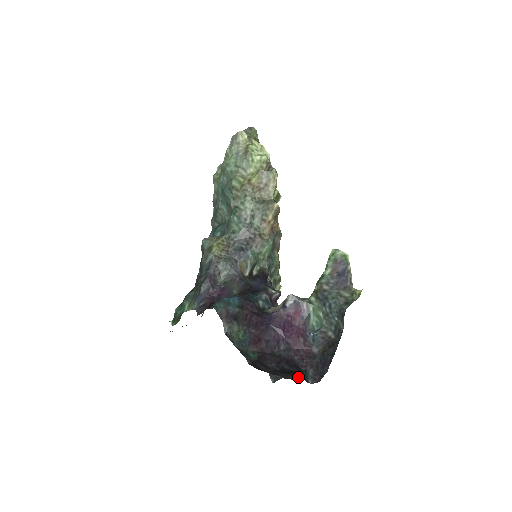
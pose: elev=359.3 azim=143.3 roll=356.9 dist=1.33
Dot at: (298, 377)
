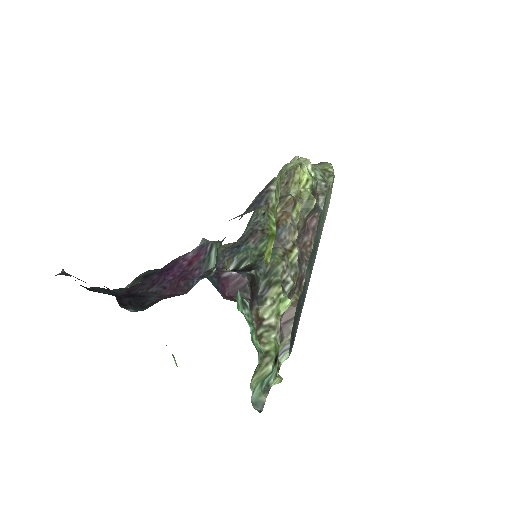
Dot at: occluded
